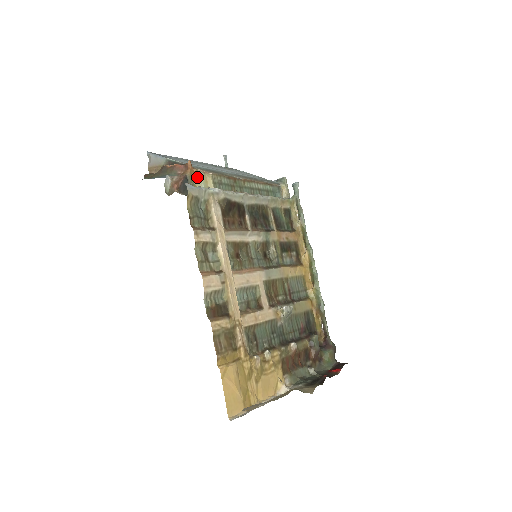
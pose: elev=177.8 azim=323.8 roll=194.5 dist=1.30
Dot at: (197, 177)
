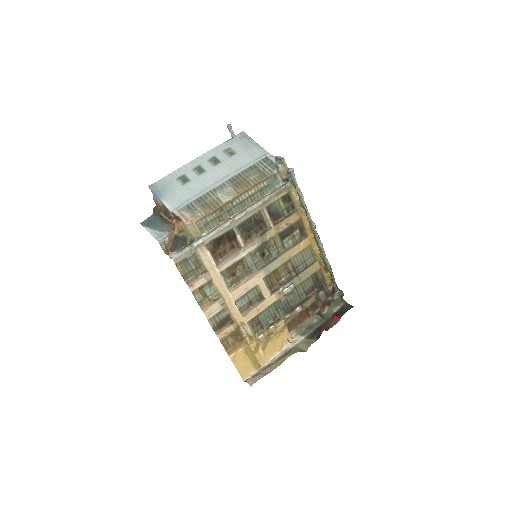
Dot at: (185, 228)
